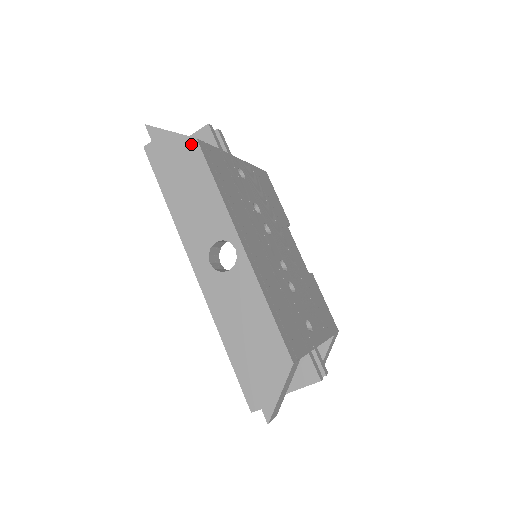
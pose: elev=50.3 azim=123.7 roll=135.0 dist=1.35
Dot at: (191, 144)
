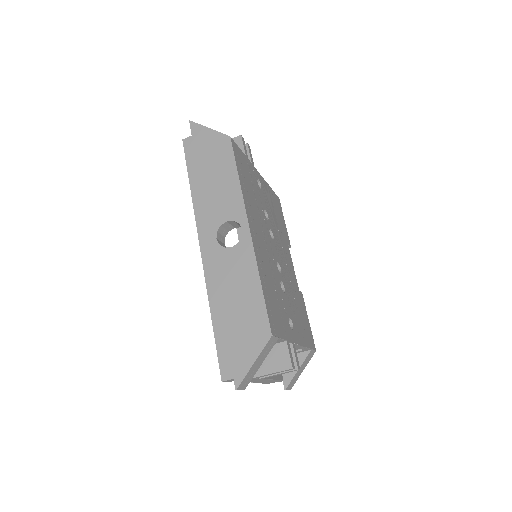
Dot at: (224, 140)
